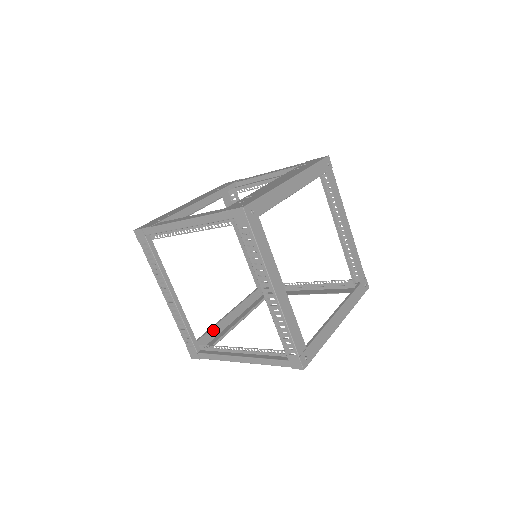
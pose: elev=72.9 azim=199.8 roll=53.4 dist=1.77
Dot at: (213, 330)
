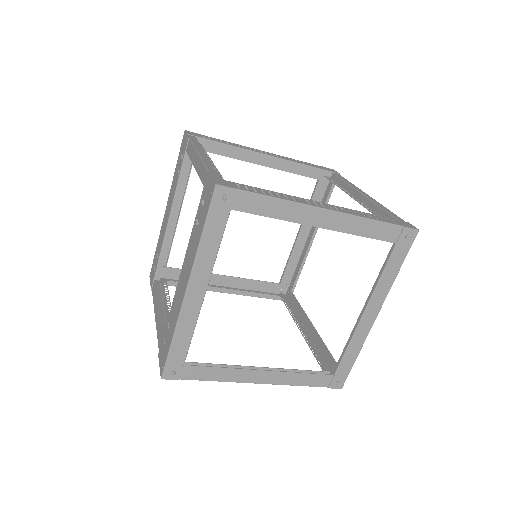
Dot at: (291, 261)
